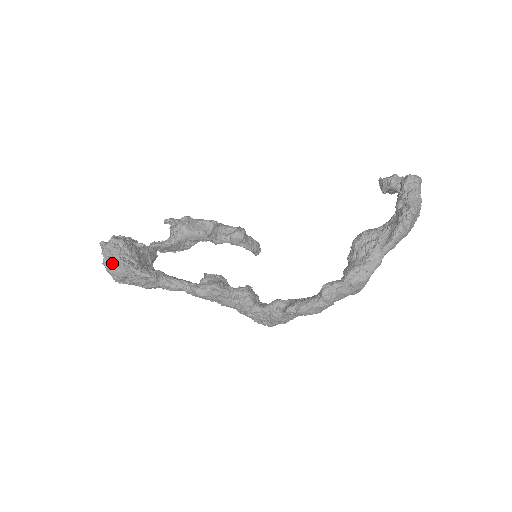
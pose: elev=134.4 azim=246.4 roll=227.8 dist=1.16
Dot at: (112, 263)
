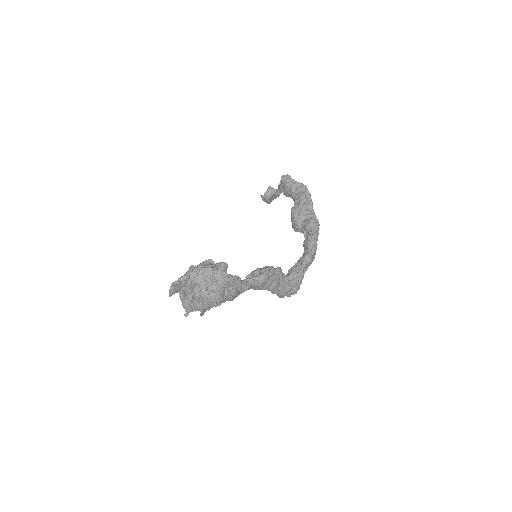
Dot at: (213, 280)
